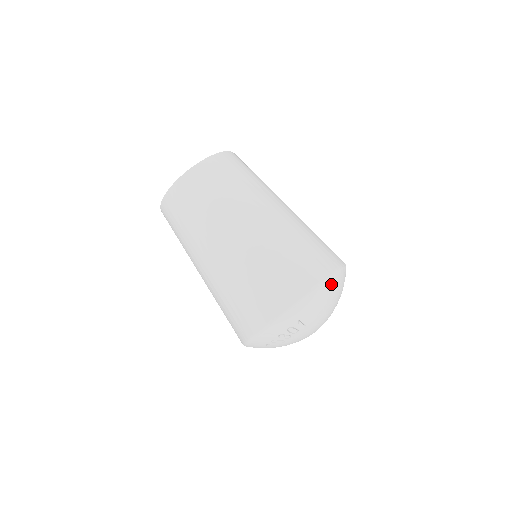
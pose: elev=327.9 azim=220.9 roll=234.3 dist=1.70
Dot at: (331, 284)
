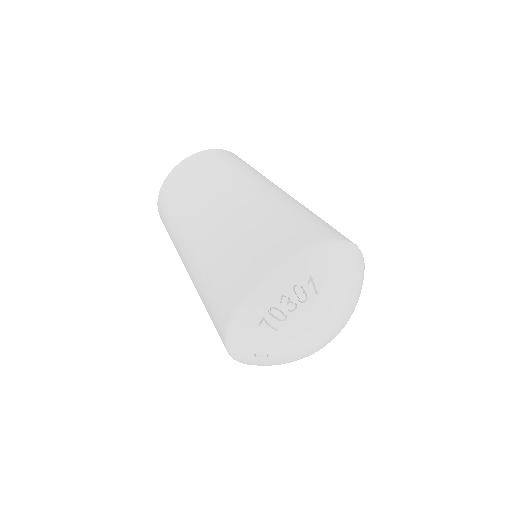
Dot at: (351, 252)
